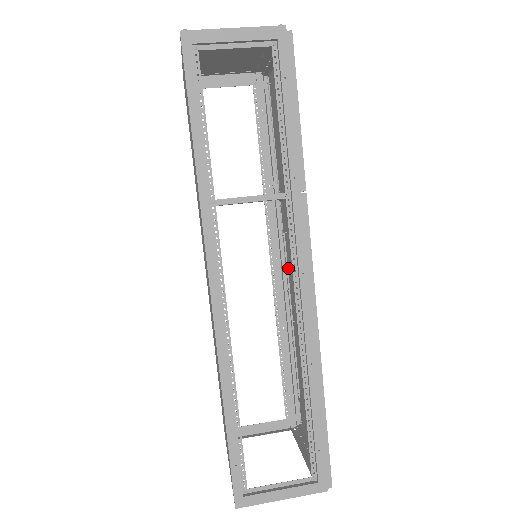
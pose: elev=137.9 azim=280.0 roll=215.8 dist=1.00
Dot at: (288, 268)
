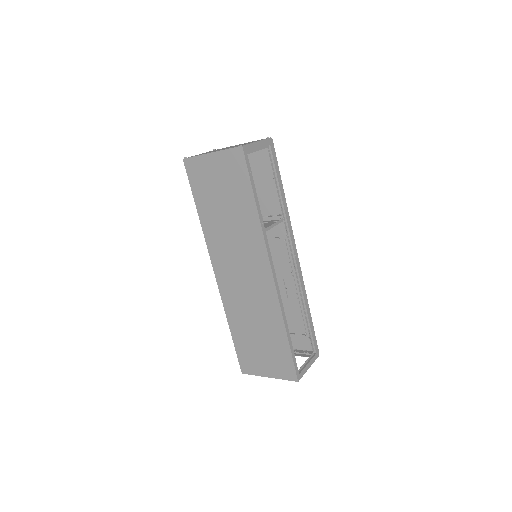
Dot at: occluded
